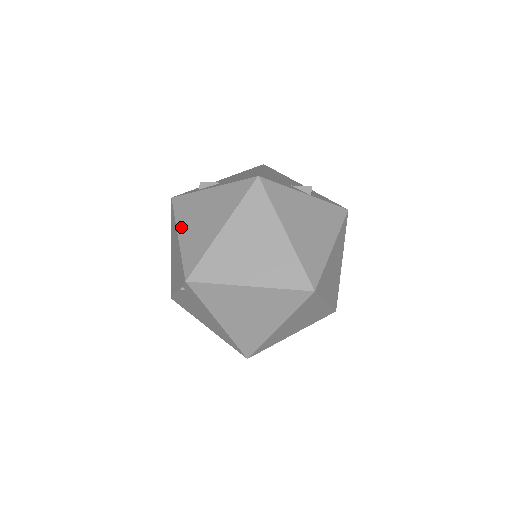
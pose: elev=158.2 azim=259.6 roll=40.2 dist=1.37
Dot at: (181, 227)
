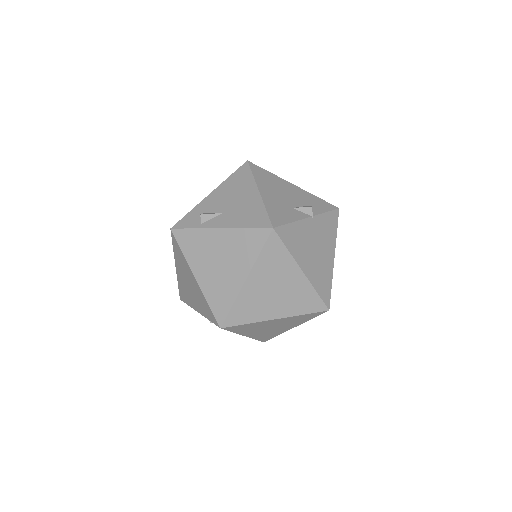
Dot at: (196, 268)
